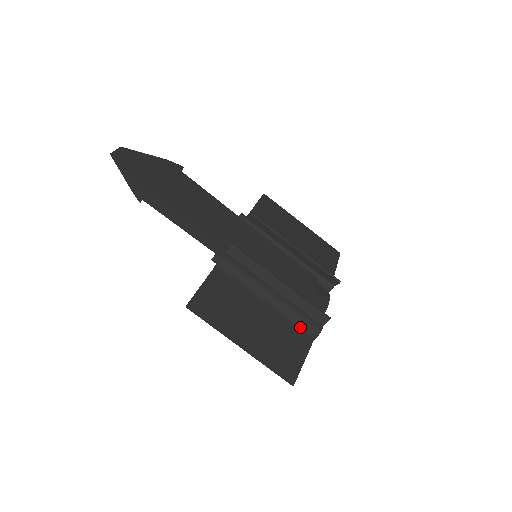
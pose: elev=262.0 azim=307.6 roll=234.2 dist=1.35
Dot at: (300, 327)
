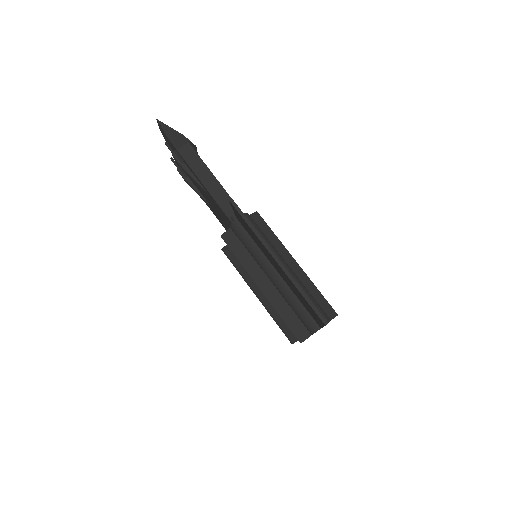
Dot at: occluded
